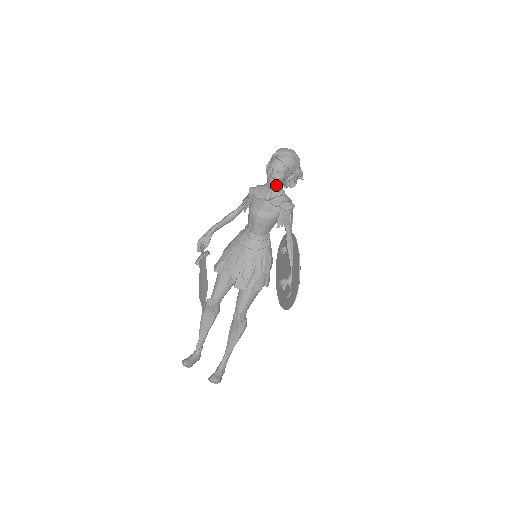
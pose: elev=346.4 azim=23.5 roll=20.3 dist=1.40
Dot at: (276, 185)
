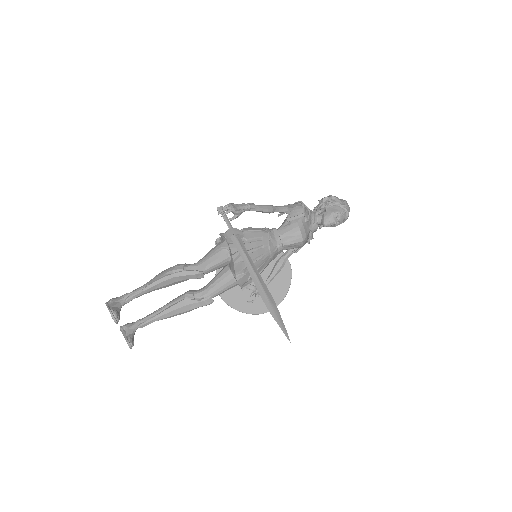
Dot at: occluded
